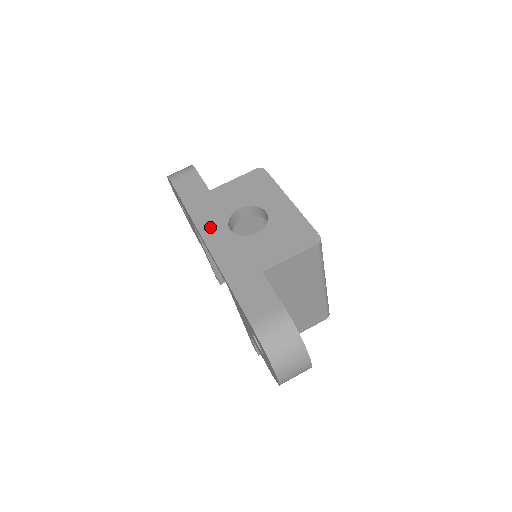
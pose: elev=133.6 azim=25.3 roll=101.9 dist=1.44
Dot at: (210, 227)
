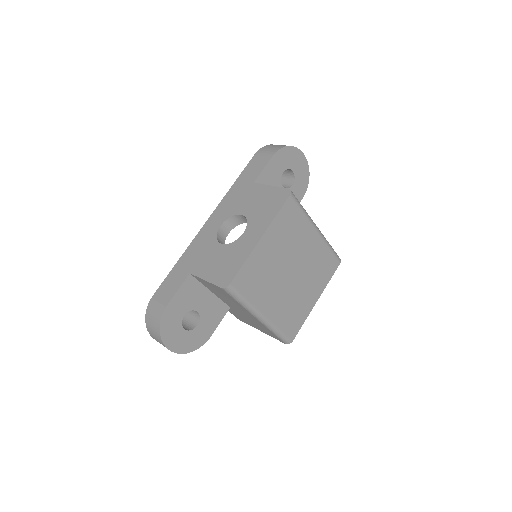
Dot at: (219, 213)
